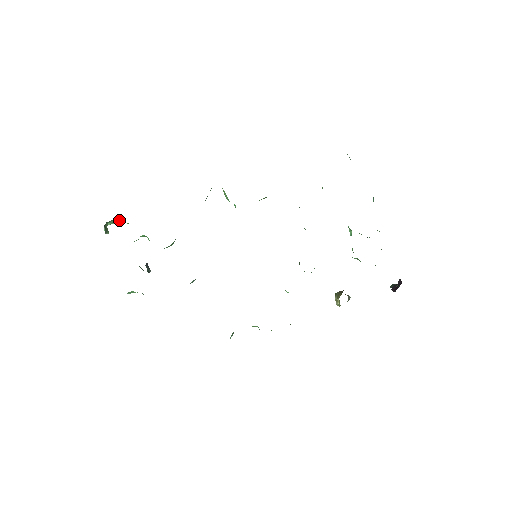
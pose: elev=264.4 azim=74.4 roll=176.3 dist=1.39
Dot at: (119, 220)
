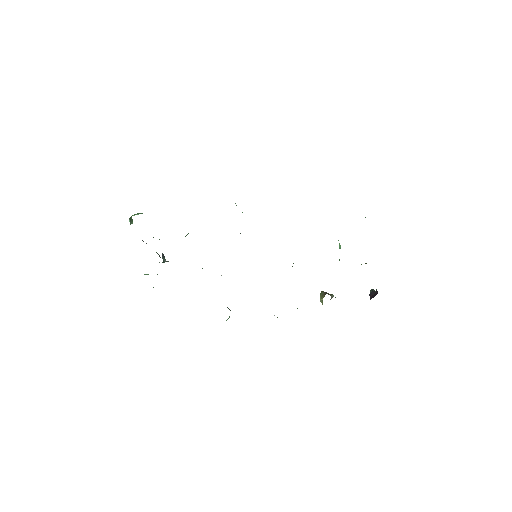
Dot at: (142, 213)
